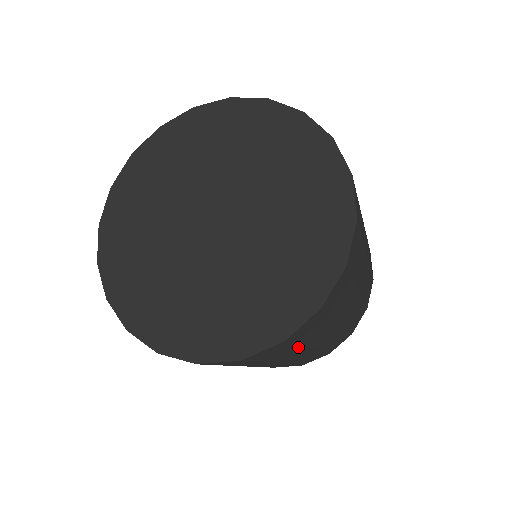
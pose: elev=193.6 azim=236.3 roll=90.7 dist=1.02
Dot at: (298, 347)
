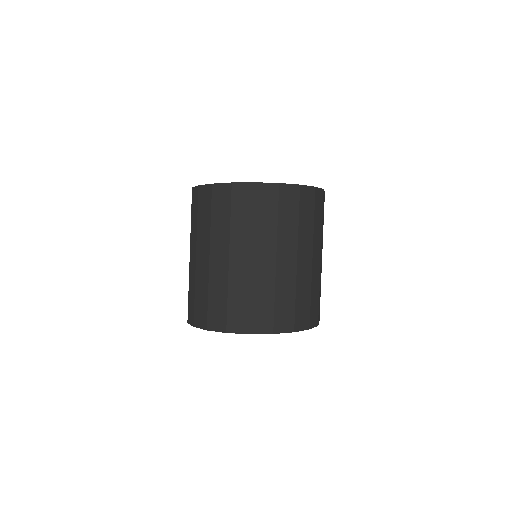
Dot at: (276, 224)
